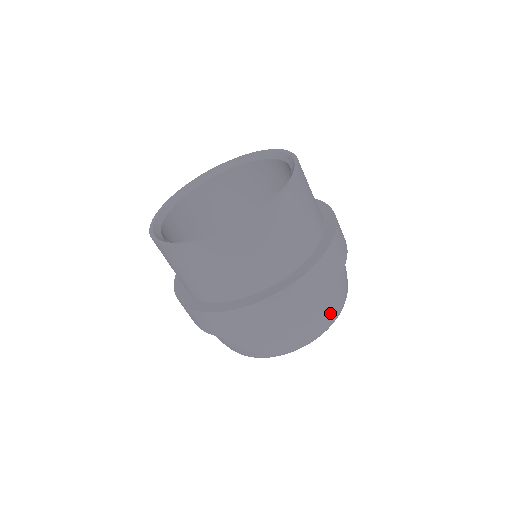
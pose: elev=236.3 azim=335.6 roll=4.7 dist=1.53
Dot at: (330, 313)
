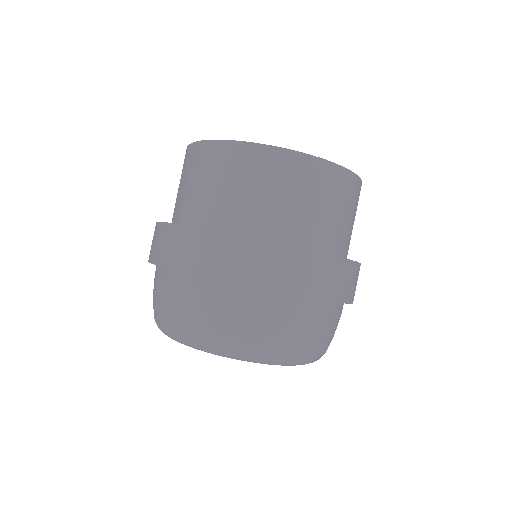
Dot at: (272, 335)
